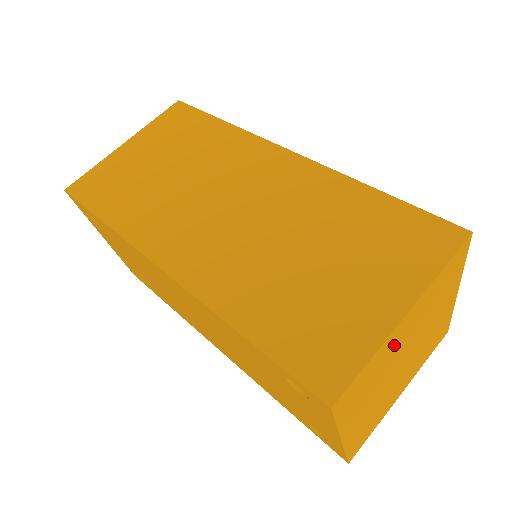
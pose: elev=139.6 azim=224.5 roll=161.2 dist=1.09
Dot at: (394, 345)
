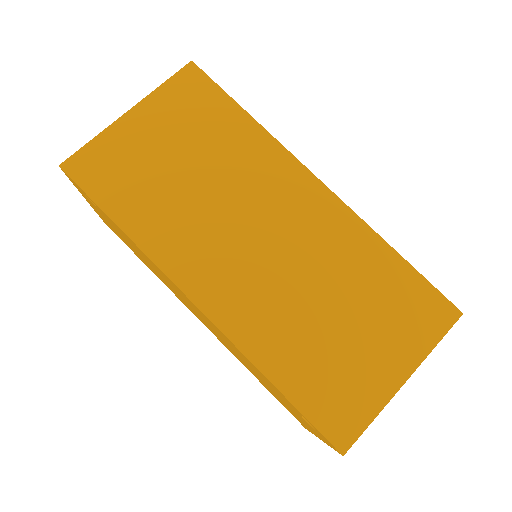
Dot at: occluded
